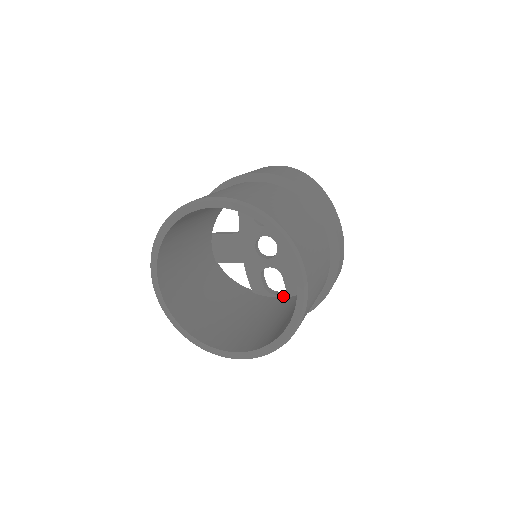
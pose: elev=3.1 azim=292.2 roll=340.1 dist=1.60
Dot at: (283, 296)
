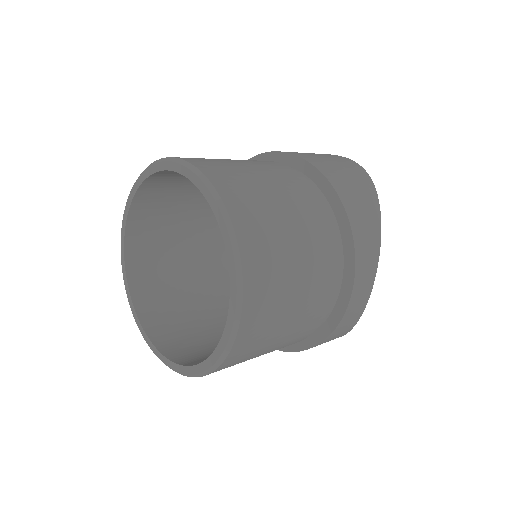
Dot at: occluded
